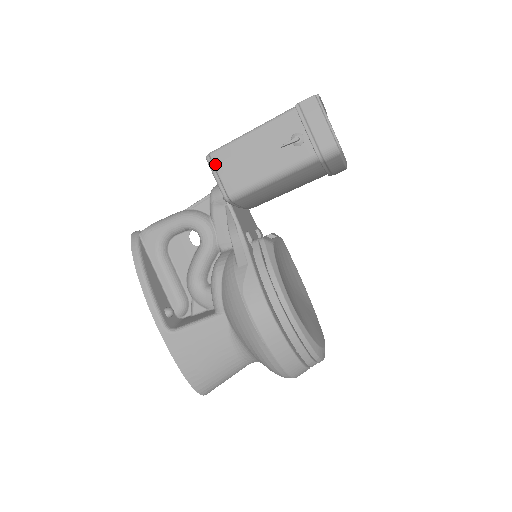
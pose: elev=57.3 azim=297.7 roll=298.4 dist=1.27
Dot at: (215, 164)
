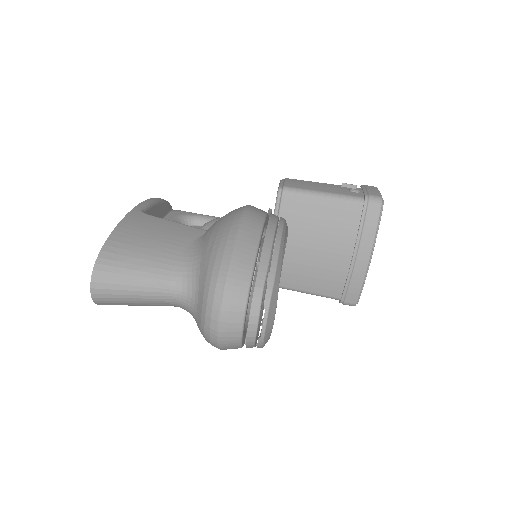
Dot at: (286, 179)
